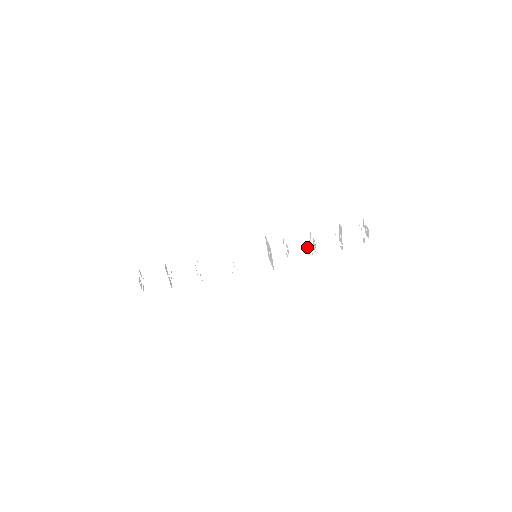
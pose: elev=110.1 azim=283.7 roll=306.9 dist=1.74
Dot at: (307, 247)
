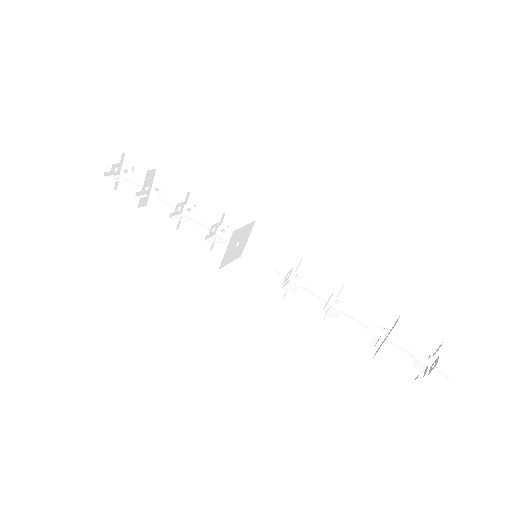
Dot at: (329, 307)
